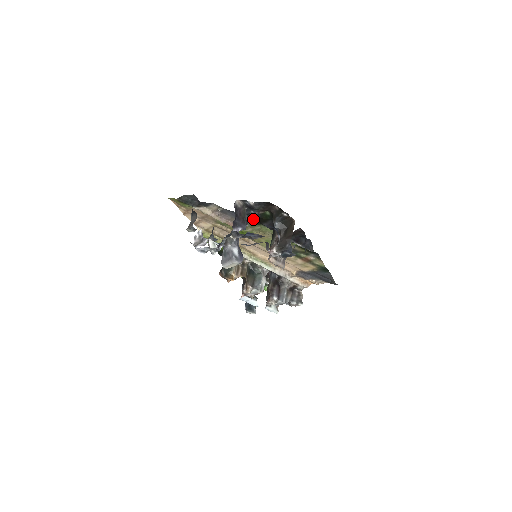
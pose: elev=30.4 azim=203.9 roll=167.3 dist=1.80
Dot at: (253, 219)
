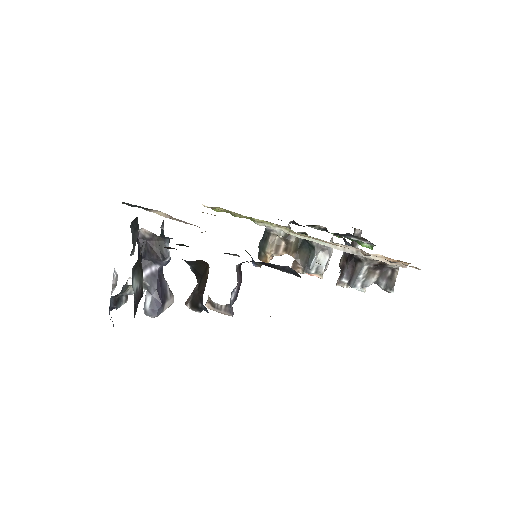
Dot at: occluded
